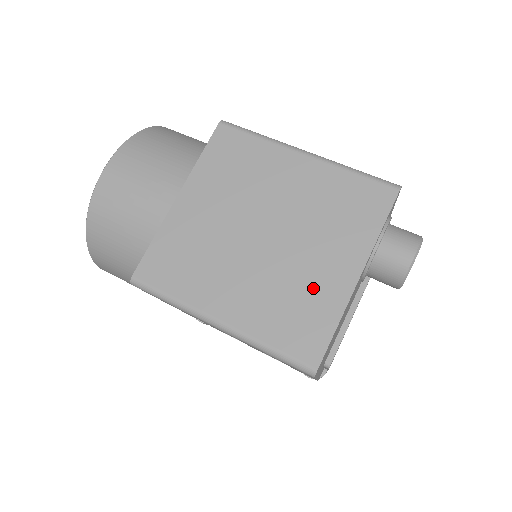
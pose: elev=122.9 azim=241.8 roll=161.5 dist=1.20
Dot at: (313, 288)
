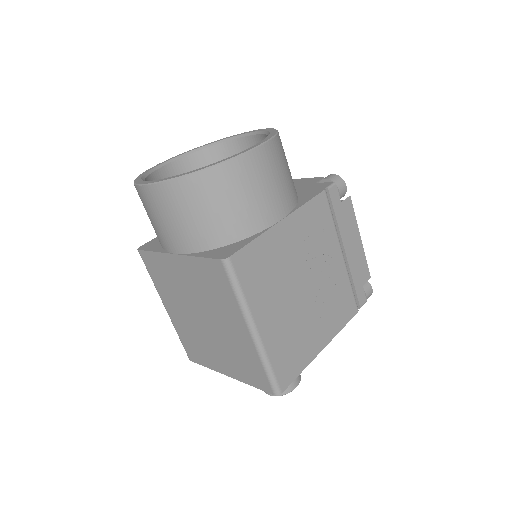
Dot at: (207, 353)
